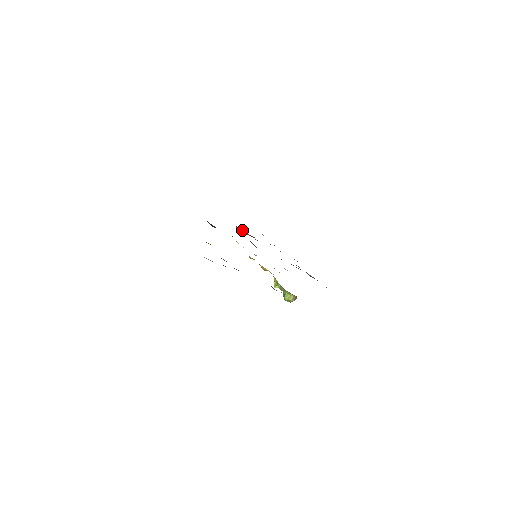
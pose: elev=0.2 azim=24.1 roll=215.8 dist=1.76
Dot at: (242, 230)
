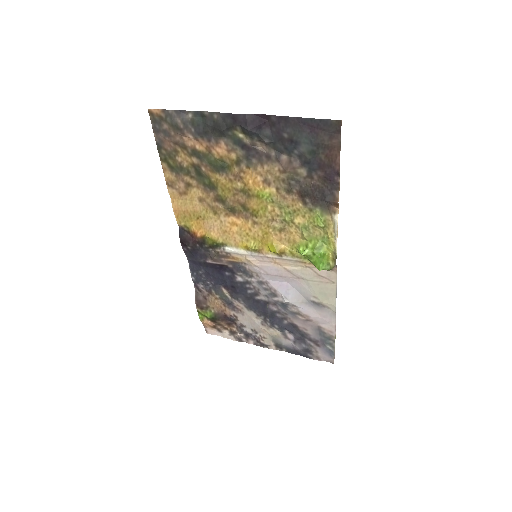
Dot at: (204, 300)
